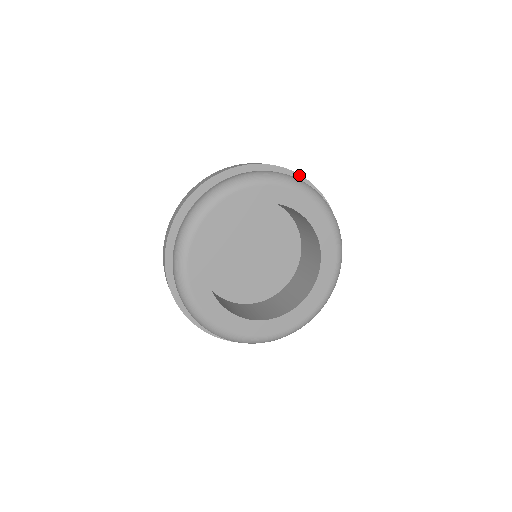
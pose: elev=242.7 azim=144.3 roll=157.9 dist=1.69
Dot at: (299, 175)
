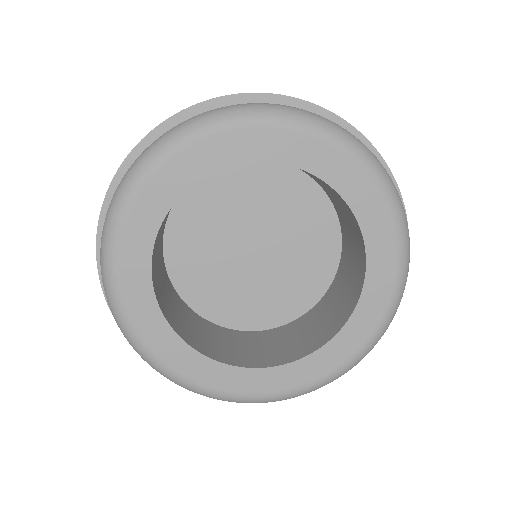
Dot at: (358, 132)
